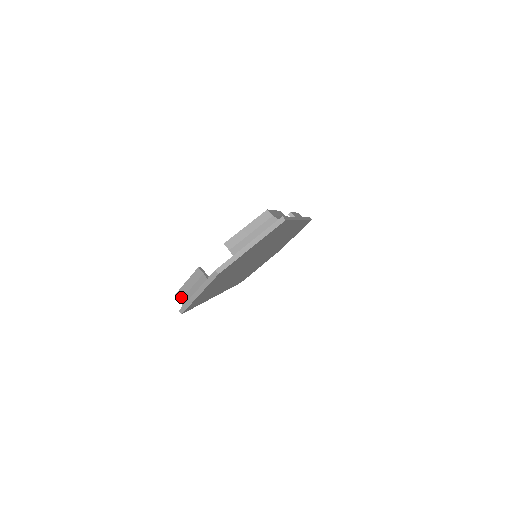
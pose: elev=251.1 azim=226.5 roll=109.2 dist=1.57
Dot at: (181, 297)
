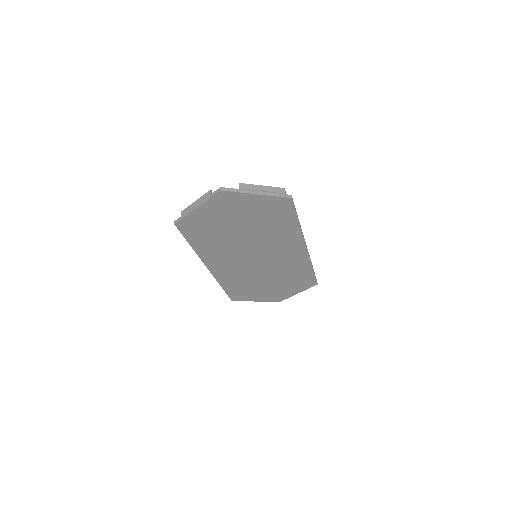
Dot at: occluded
